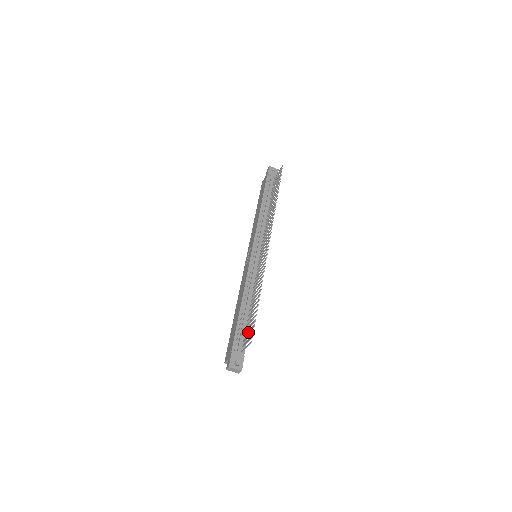
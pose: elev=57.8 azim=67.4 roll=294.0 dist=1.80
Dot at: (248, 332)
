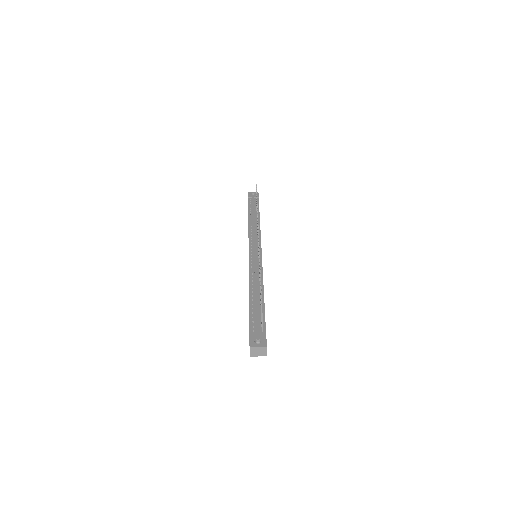
Dot at: occluded
